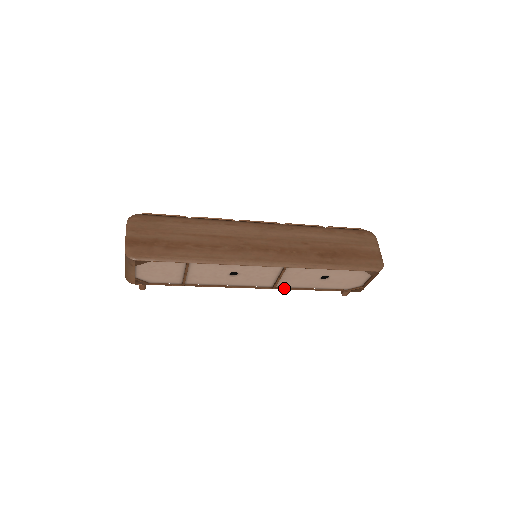
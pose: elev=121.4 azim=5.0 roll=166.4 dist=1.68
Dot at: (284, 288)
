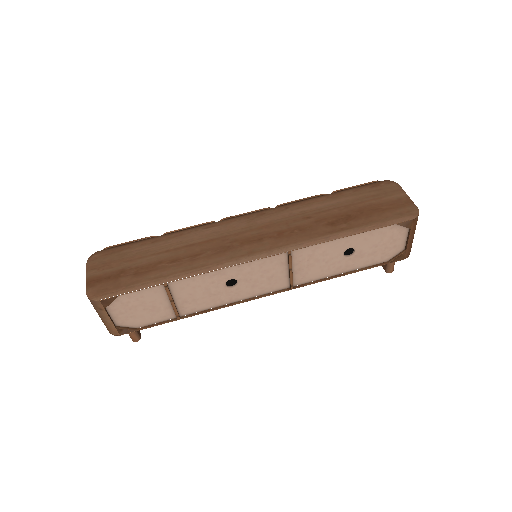
Dot at: (305, 284)
